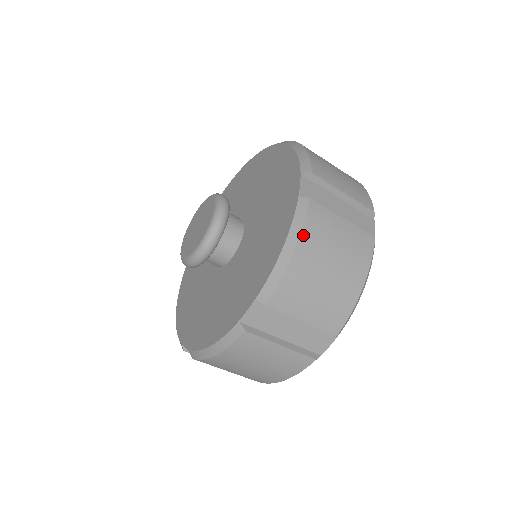
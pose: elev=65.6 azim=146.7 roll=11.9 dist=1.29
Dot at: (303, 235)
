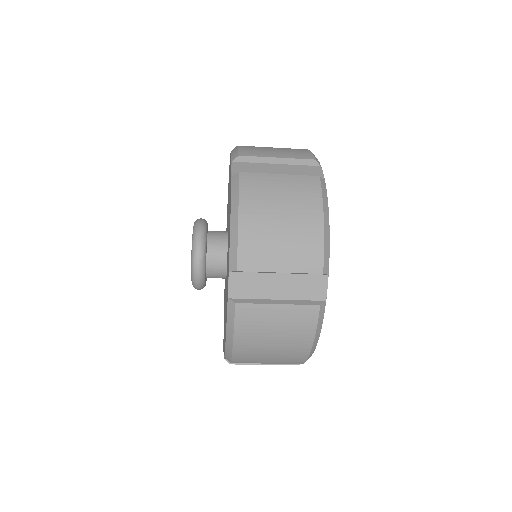
Dot at: (237, 333)
